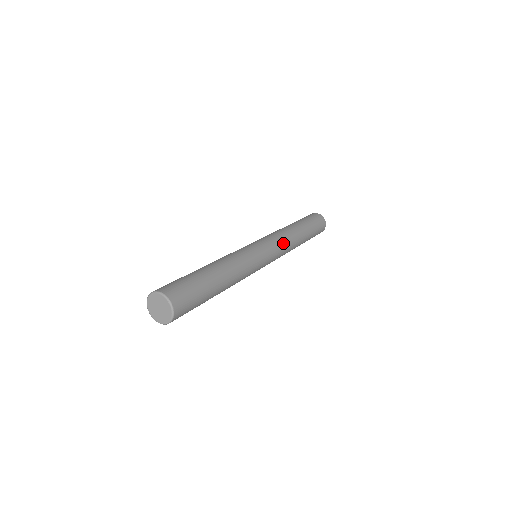
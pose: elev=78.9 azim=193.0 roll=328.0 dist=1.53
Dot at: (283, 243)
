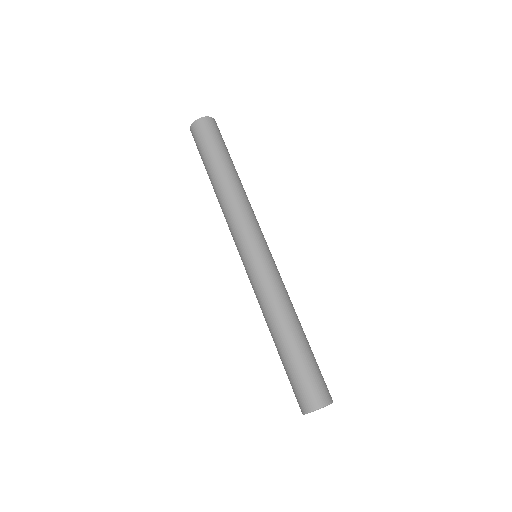
Dot at: occluded
